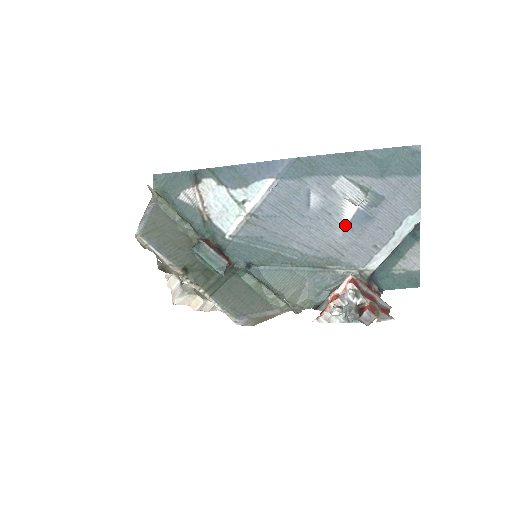
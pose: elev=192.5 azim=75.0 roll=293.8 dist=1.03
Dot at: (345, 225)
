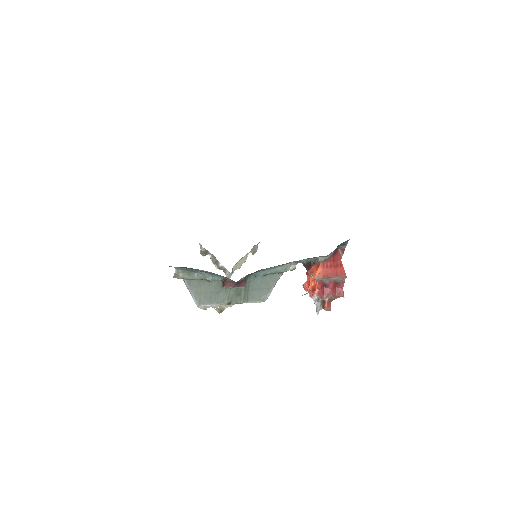
Dot at: occluded
